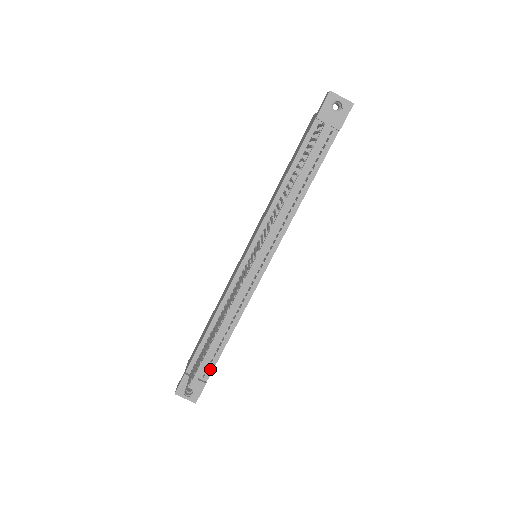
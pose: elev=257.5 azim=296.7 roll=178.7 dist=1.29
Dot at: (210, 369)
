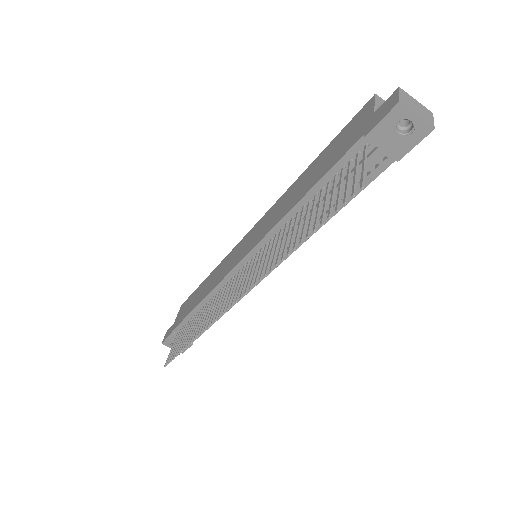
Dot at: occluded
